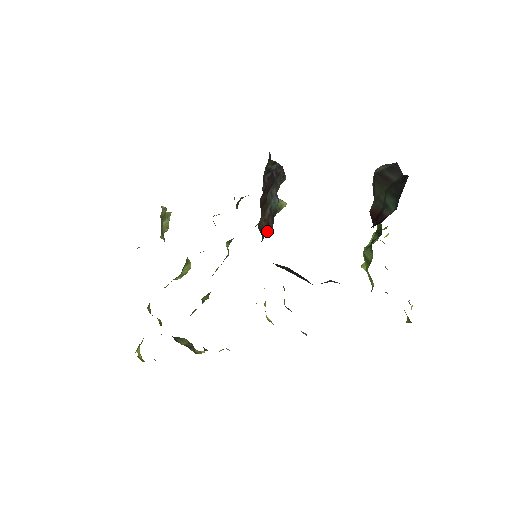
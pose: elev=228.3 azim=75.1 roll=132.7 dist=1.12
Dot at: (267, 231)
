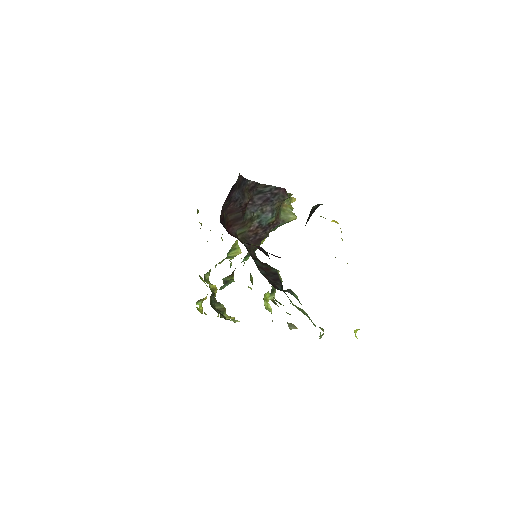
Dot at: (256, 239)
